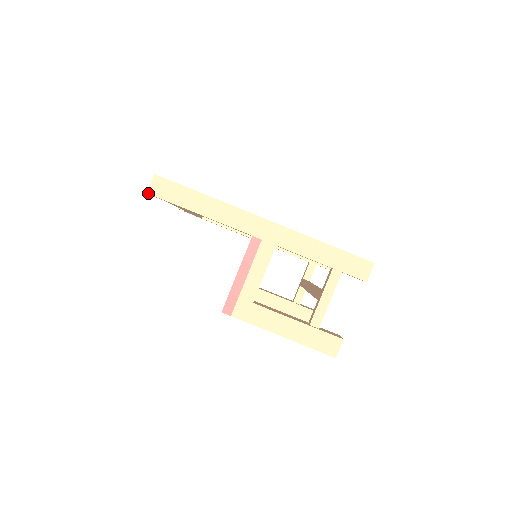
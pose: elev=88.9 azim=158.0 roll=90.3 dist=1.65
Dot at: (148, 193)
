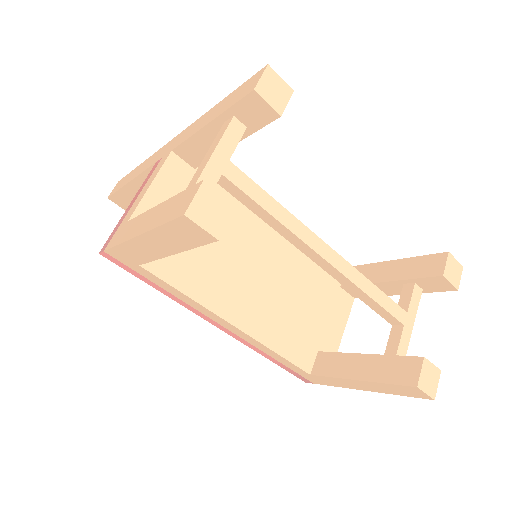
Dot at: (108, 197)
